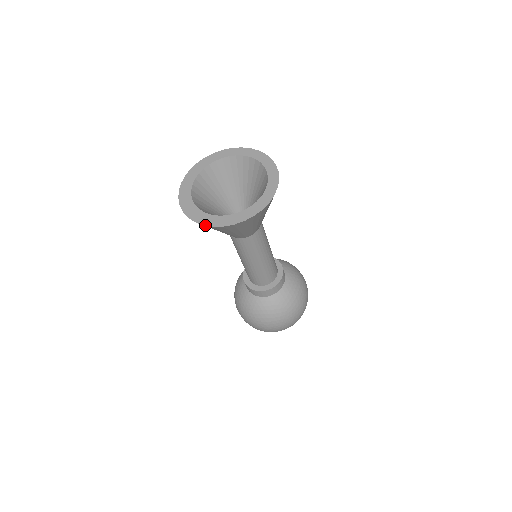
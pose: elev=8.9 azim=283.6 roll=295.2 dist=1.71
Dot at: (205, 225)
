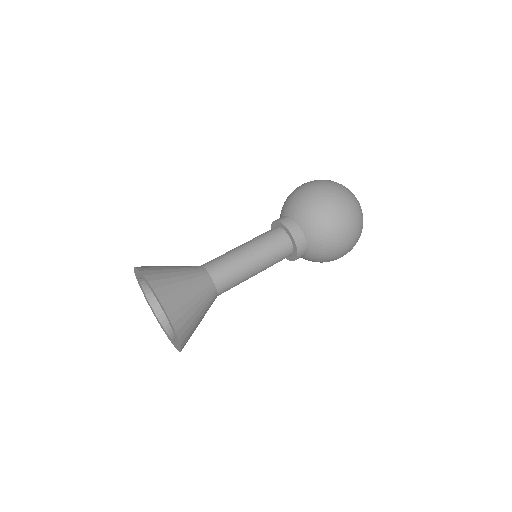
Dot at: occluded
